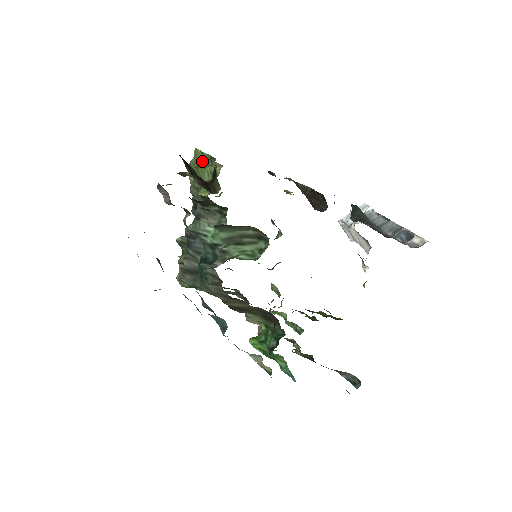
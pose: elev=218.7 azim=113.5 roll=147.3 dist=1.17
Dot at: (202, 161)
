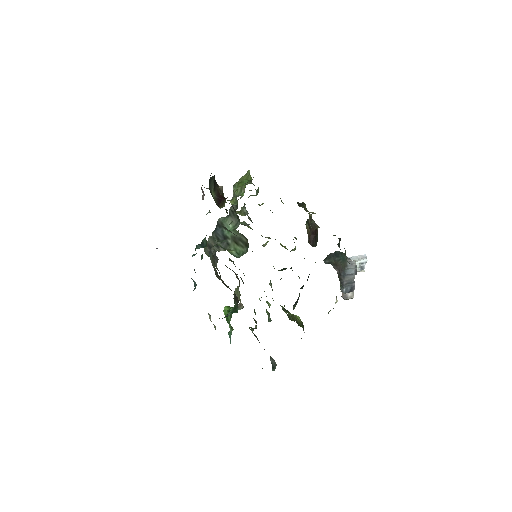
Dot at: occluded
